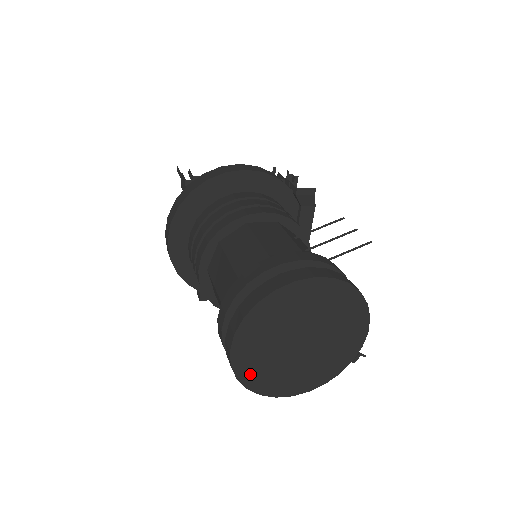
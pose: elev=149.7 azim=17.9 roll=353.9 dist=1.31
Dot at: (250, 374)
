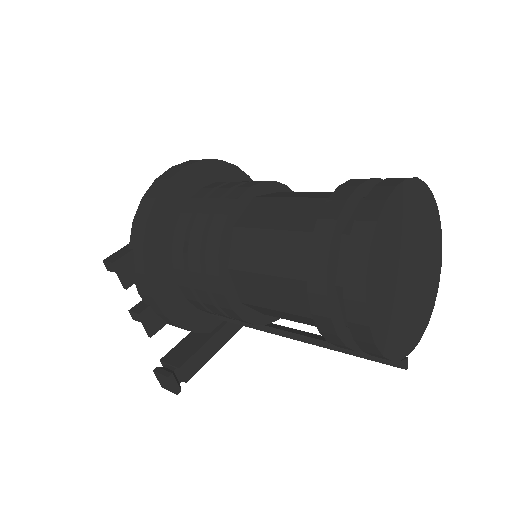
Dot at: (382, 235)
